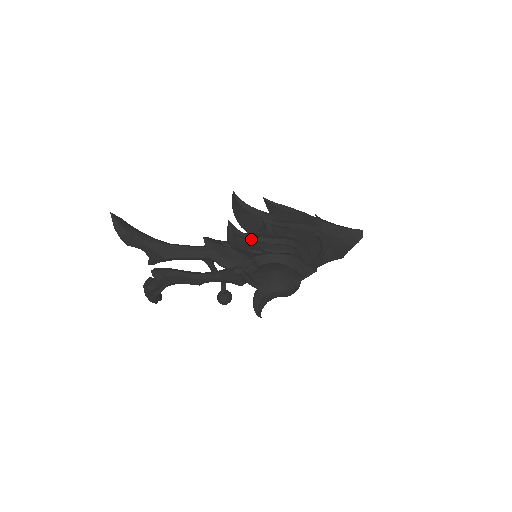
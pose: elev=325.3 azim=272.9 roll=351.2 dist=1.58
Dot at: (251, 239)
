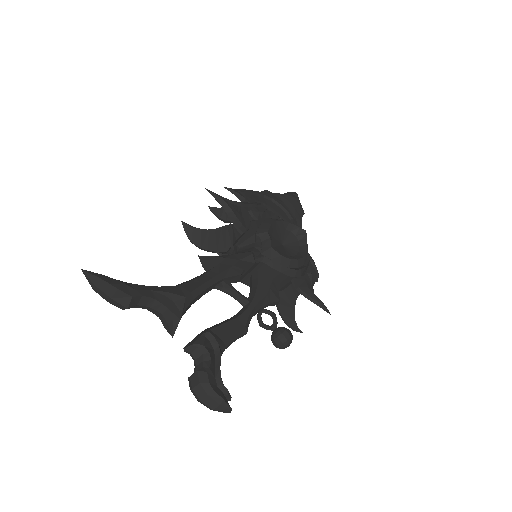
Dot at: (237, 203)
